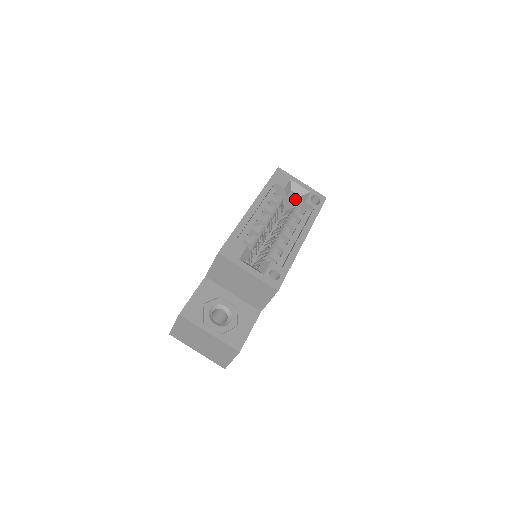
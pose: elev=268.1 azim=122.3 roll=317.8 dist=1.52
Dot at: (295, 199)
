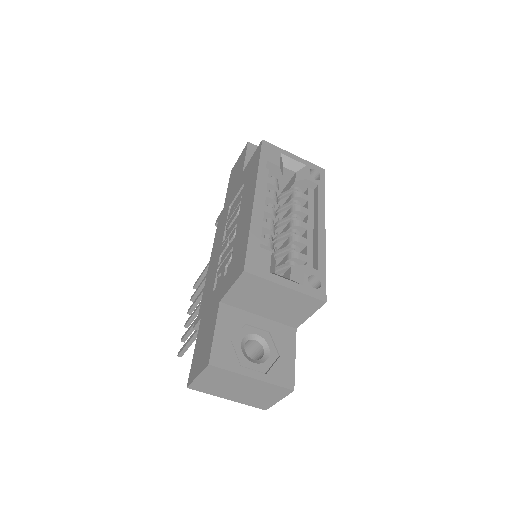
Dot at: (288, 177)
